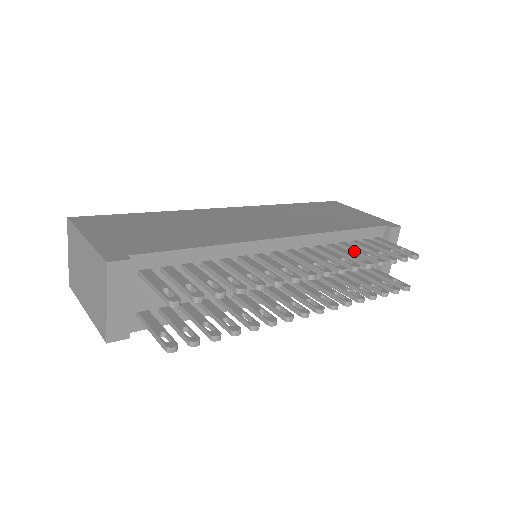
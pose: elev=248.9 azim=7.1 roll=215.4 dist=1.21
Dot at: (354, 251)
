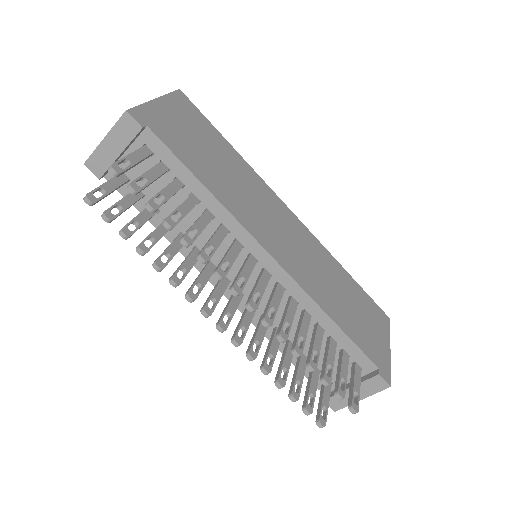
Dot at: (314, 338)
